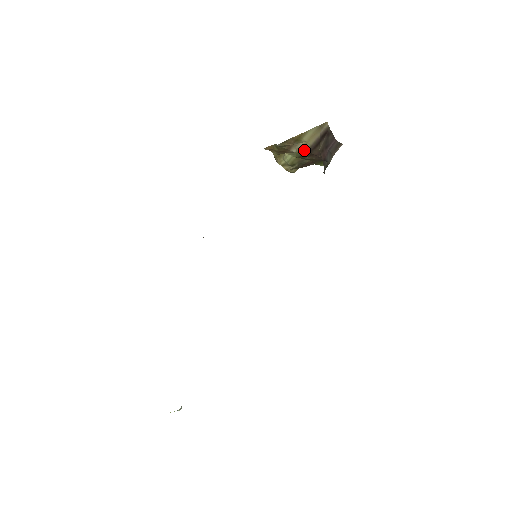
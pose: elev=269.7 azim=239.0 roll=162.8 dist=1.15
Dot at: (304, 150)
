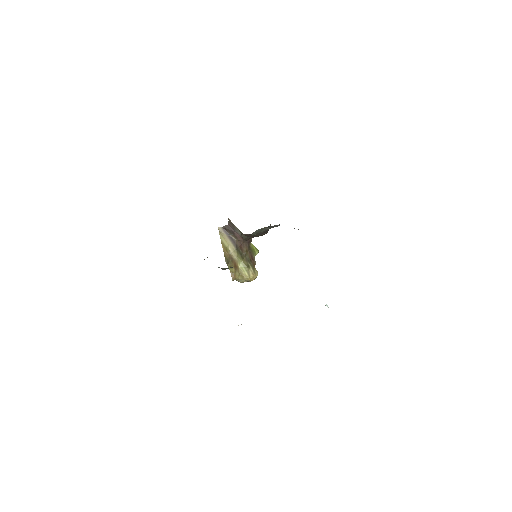
Dot at: (235, 250)
